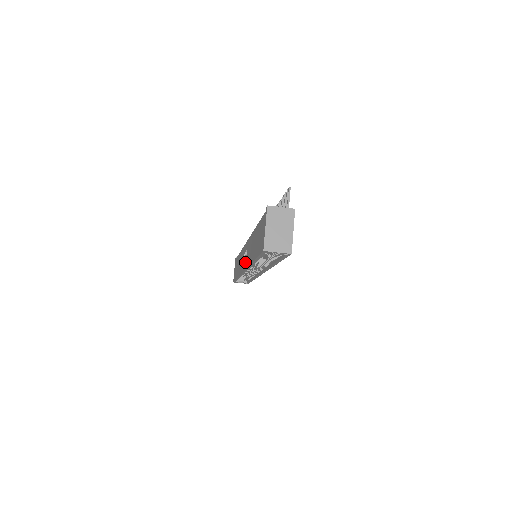
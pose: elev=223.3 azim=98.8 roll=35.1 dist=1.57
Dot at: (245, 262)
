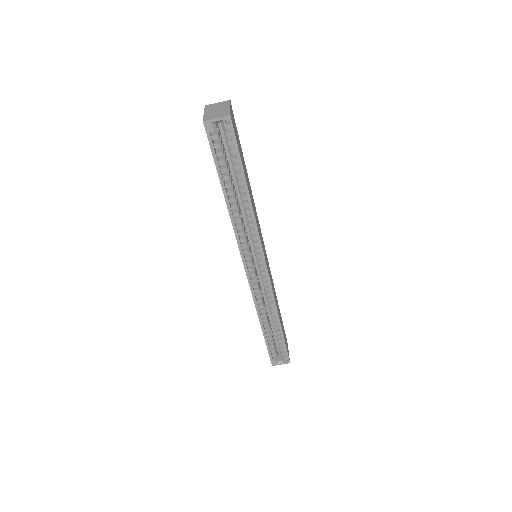
Dot at: occluded
